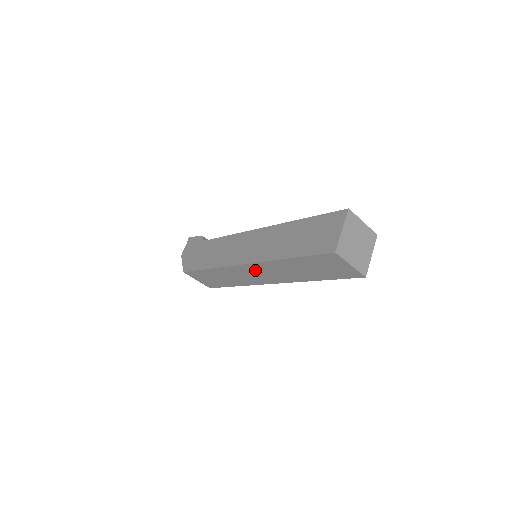
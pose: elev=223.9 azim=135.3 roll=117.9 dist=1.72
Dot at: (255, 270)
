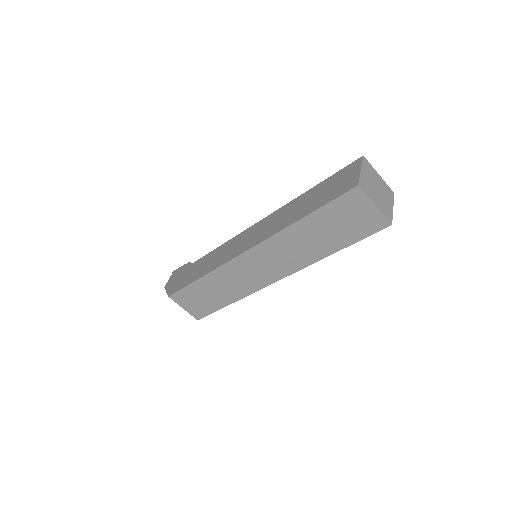
Dot at: (258, 259)
